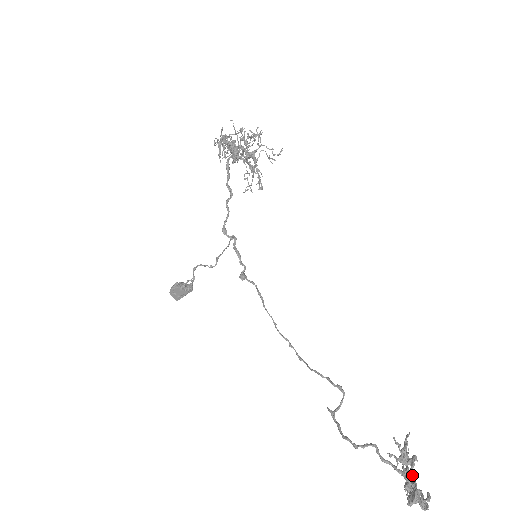
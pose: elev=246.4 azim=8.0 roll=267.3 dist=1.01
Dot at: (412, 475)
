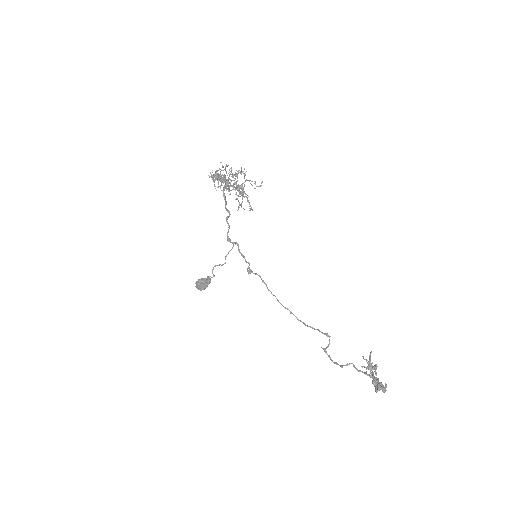
Dot at: (376, 375)
